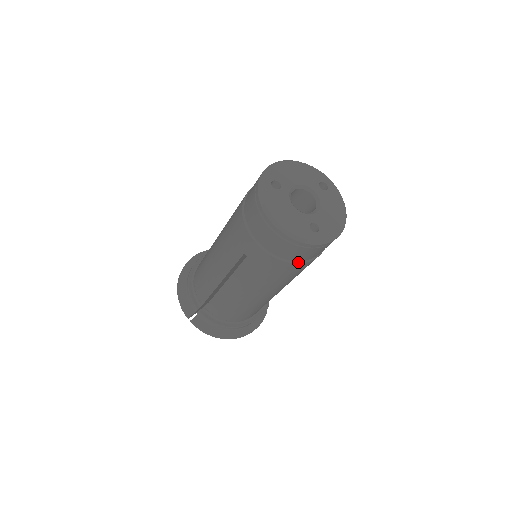
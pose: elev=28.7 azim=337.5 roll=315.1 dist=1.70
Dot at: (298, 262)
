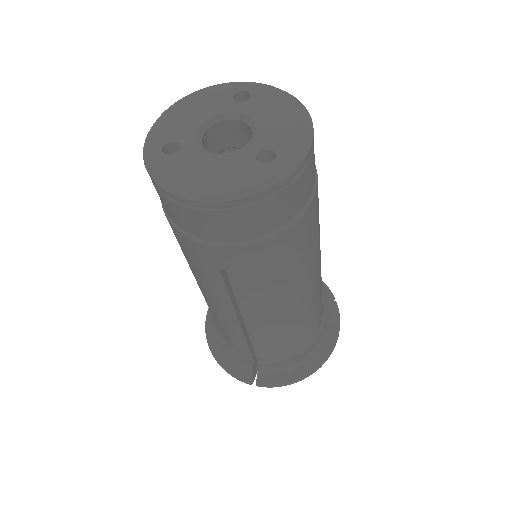
Dot at: (292, 222)
